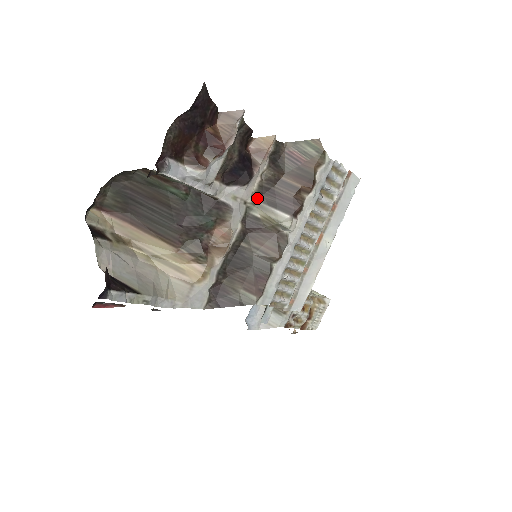
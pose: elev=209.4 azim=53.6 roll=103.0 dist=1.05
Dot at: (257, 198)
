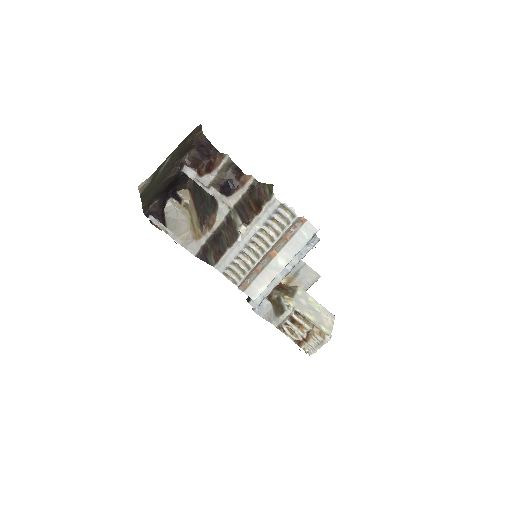
Dot at: (236, 208)
